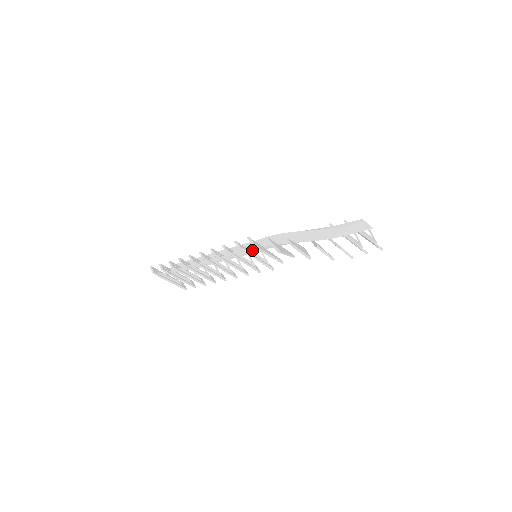
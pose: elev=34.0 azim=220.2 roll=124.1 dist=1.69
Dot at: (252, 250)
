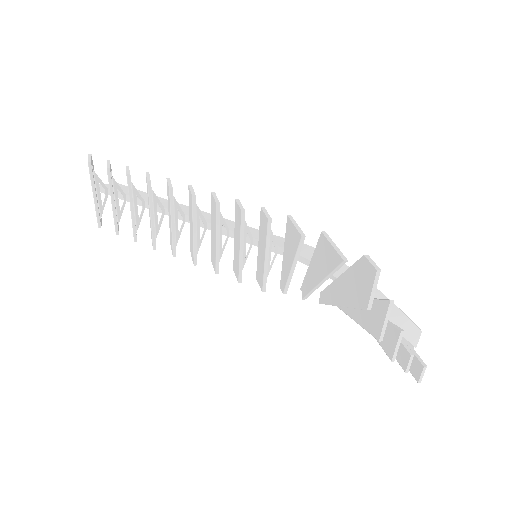
Dot at: (273, 239)
